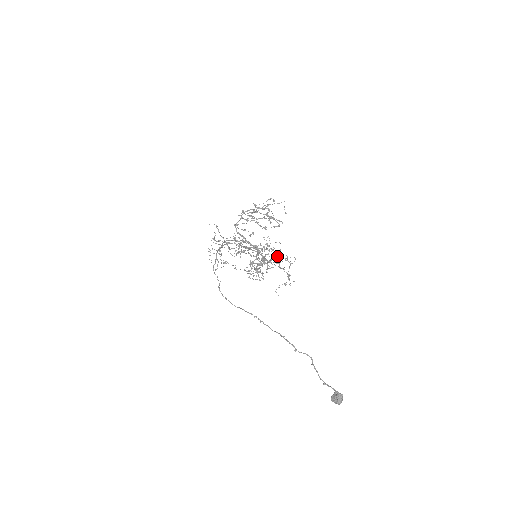
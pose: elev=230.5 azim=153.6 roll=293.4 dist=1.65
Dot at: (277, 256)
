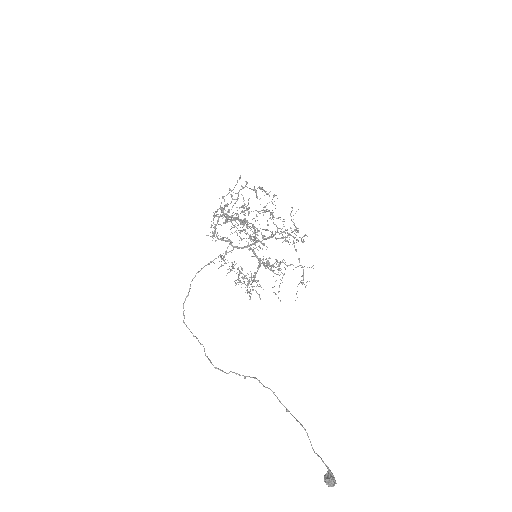
Dot at: (268, 264)
